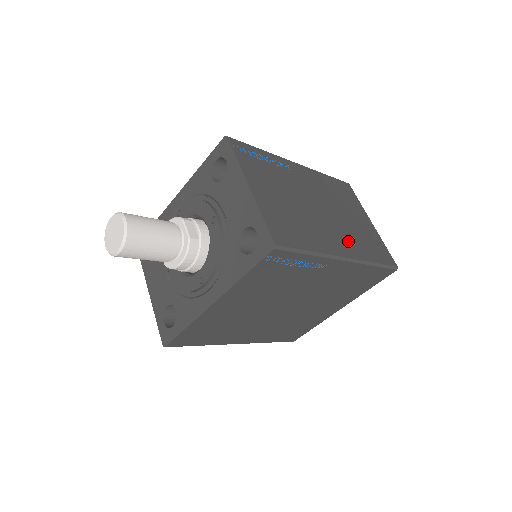
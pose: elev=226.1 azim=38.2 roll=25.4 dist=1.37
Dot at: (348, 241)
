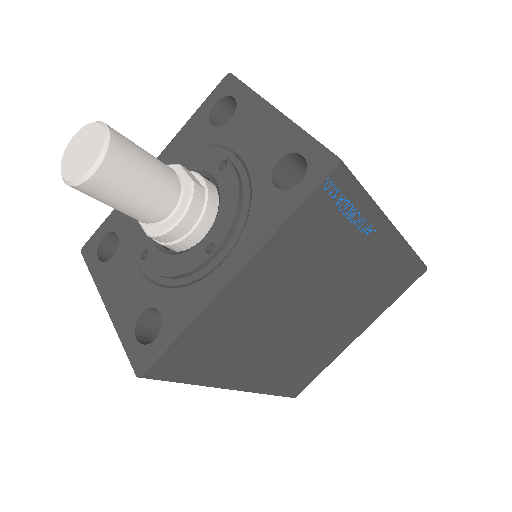
Dot at: occluded
